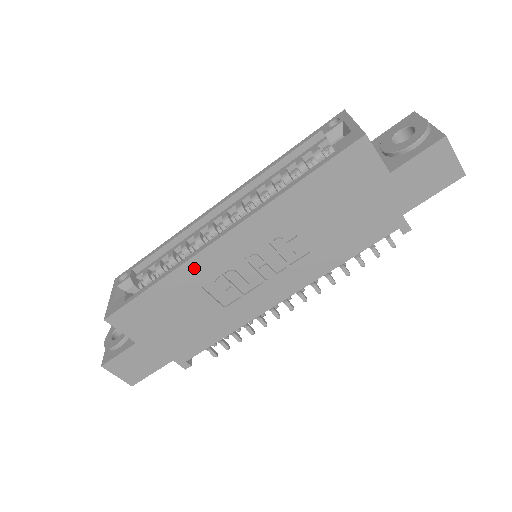
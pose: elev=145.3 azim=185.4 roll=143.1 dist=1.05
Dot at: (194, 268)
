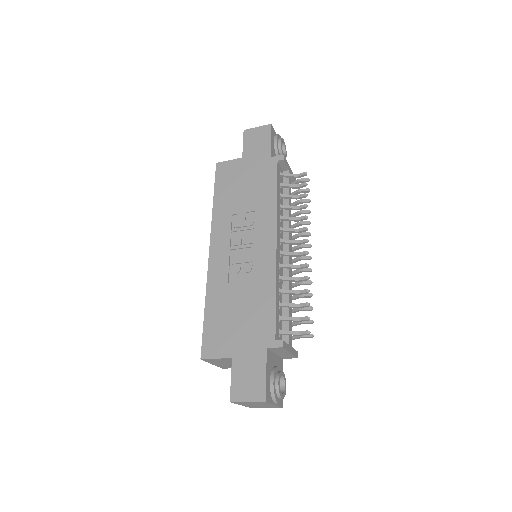
Dot at: (214, 278)
